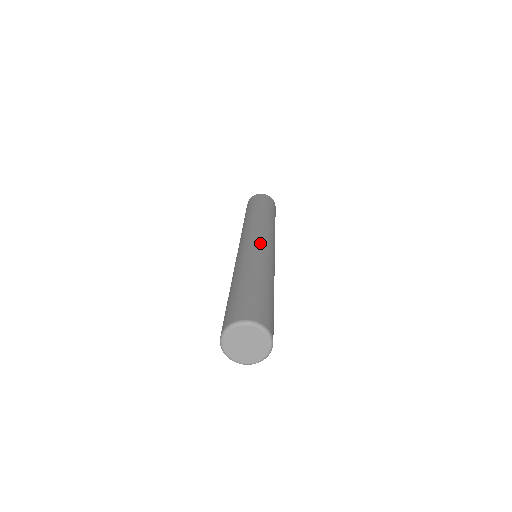
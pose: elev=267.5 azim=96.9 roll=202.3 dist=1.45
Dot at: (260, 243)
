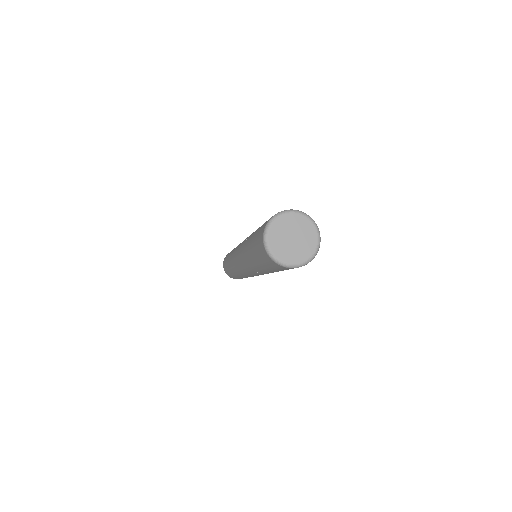
Dot at: occluded
